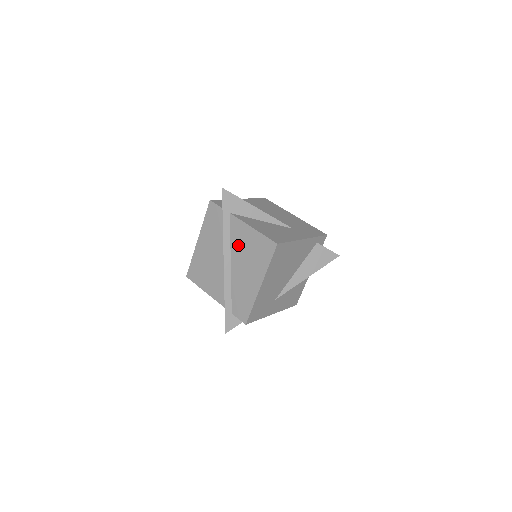
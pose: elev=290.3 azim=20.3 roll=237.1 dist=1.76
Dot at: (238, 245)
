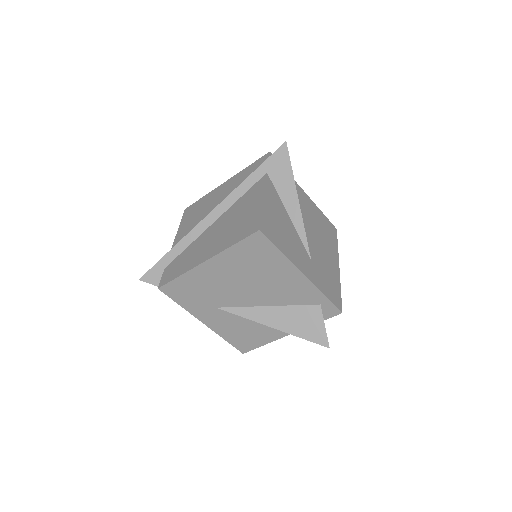
Dot at: (238, 207)
